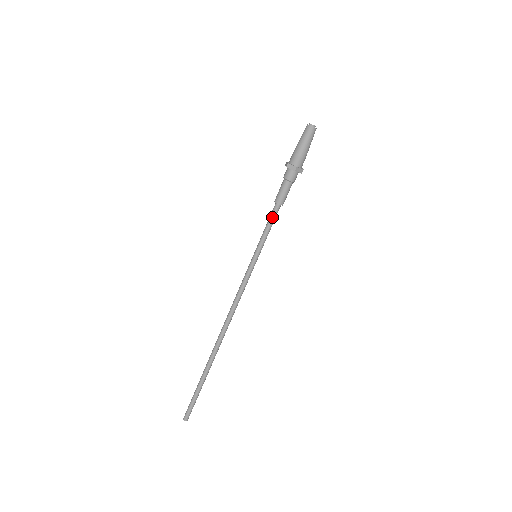
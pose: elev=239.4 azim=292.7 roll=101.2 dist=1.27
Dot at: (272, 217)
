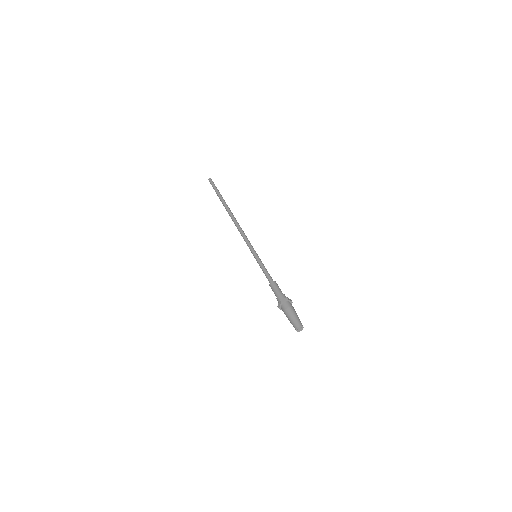
Dot at: (267, 278)
